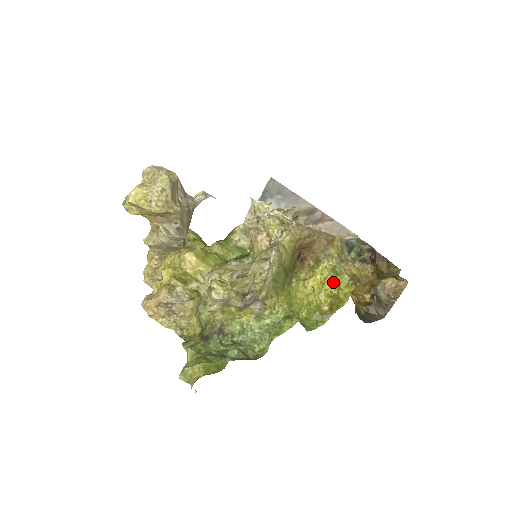
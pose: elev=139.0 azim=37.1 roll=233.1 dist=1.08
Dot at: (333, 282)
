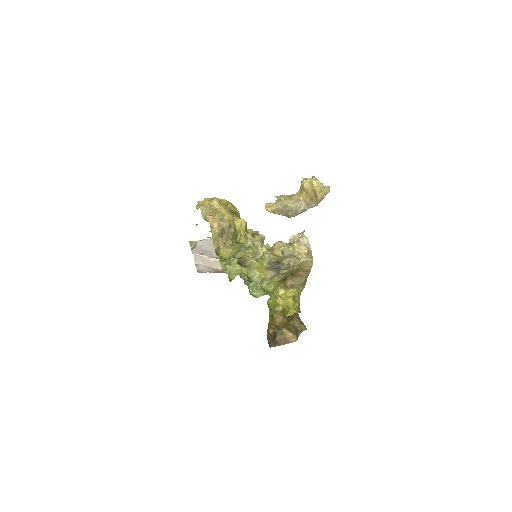
Dot at: (293, 301)
